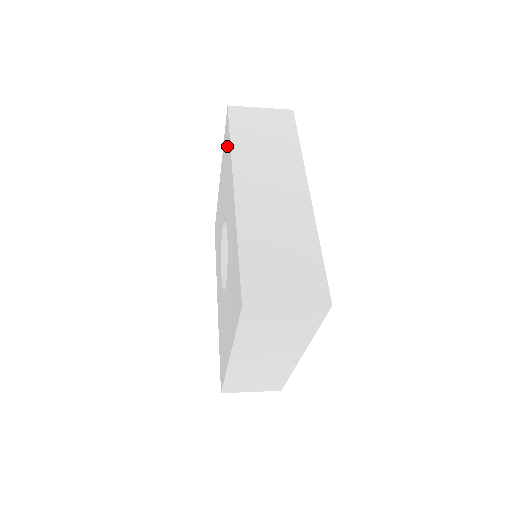
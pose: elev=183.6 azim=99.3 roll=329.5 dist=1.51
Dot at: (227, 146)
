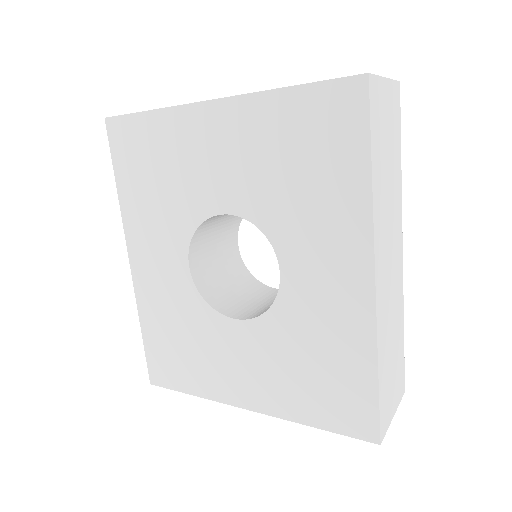
Dot at: (336, 148)
